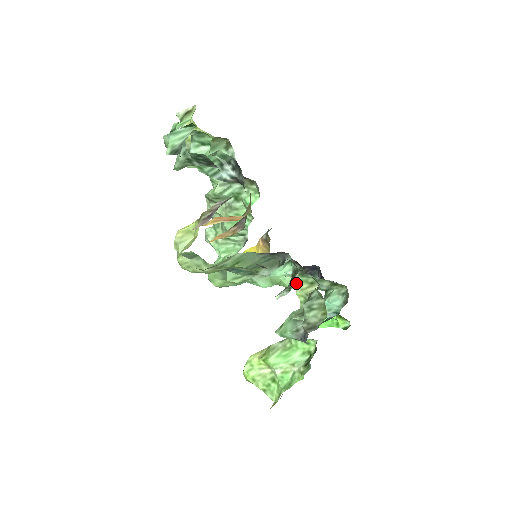
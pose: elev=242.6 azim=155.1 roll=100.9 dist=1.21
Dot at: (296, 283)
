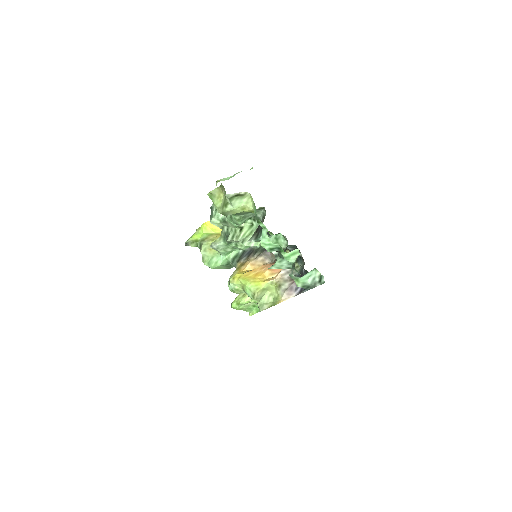
Dot at: occluded
